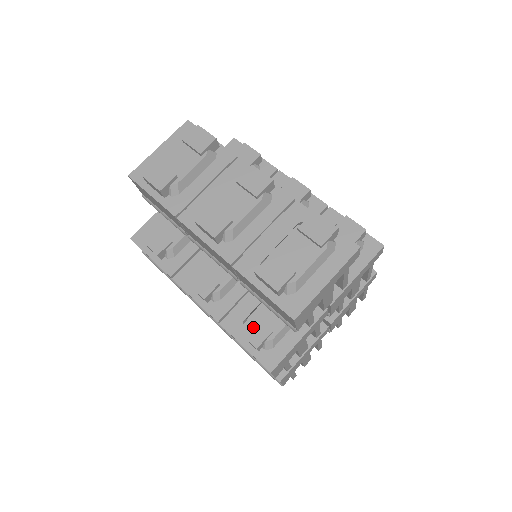
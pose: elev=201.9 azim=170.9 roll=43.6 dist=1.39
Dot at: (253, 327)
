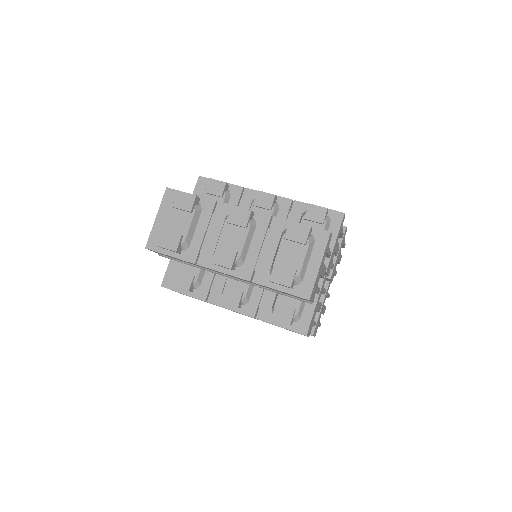
Dot at: (281, 311)
